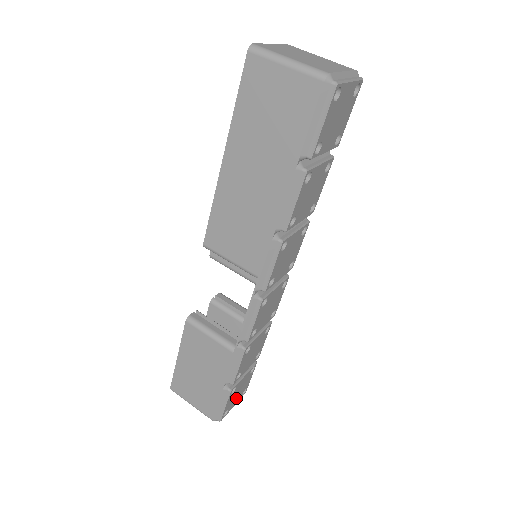
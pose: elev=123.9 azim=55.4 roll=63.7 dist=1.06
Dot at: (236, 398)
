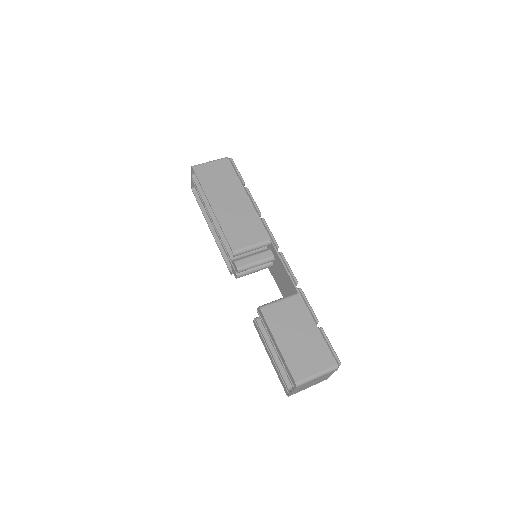
Dot at: occluded
